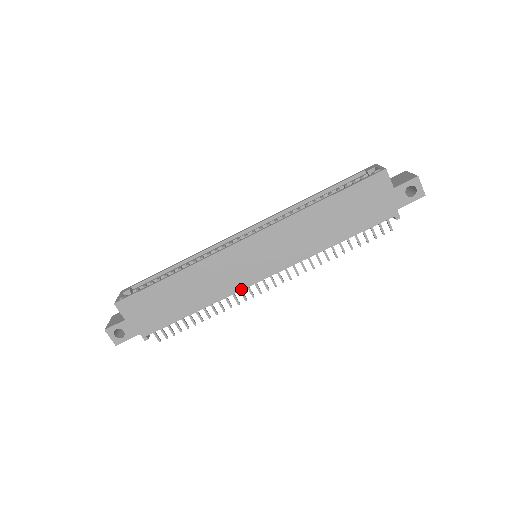
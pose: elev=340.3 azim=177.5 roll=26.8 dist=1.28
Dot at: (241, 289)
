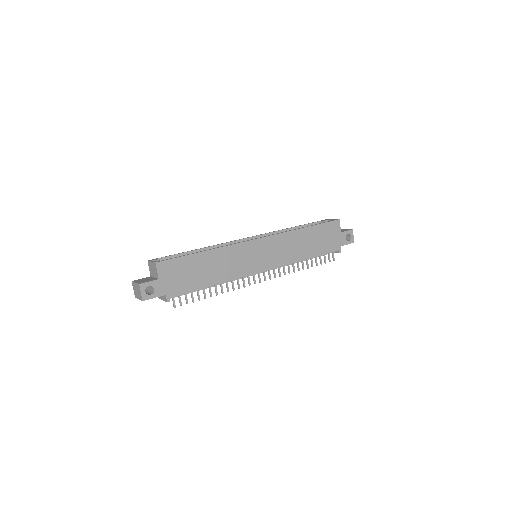
Dot at: (247, 275)
